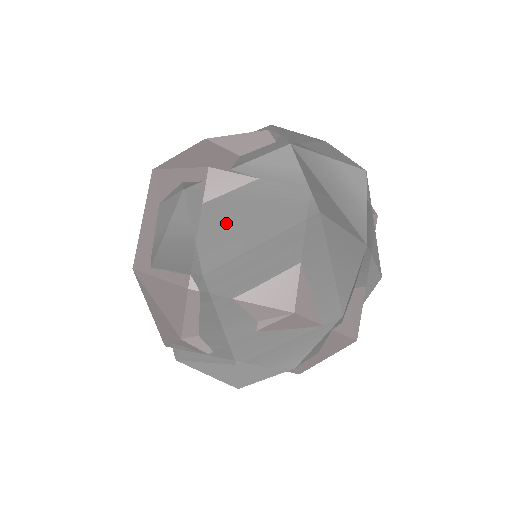
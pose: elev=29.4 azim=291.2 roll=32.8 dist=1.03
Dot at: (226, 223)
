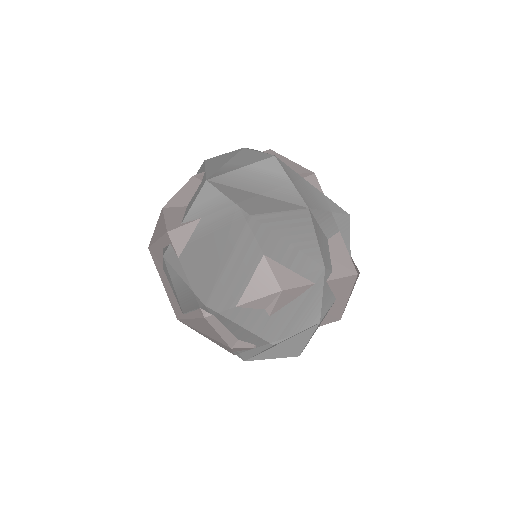
Dot at: (199, 262)
